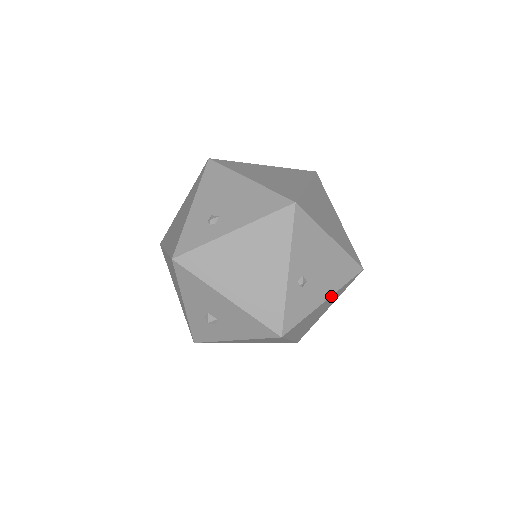
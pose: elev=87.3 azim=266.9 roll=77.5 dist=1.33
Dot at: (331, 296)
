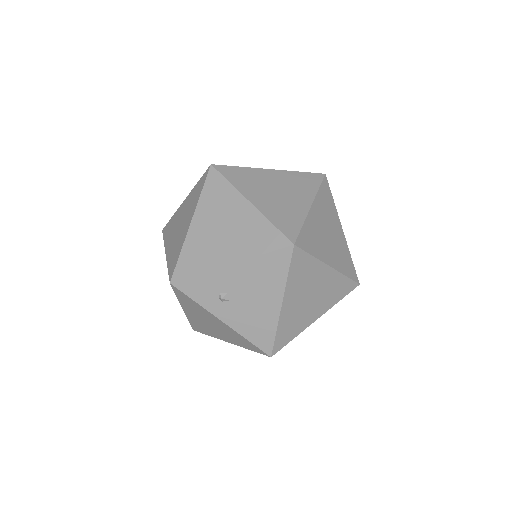
Dot at: occluded
